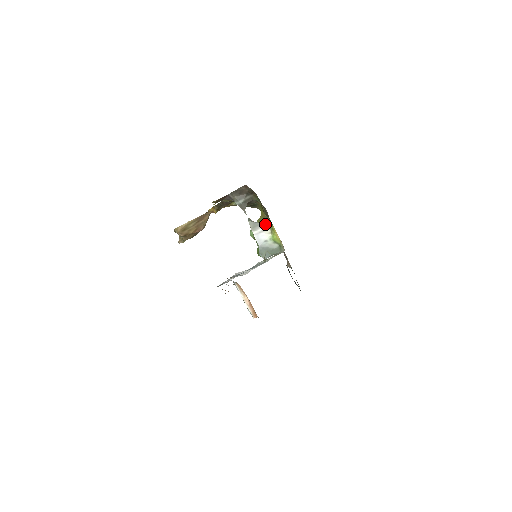
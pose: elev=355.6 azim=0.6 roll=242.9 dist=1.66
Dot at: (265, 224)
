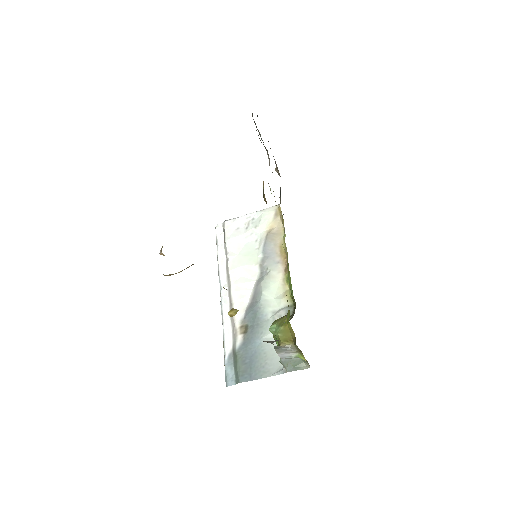
Dot at: (294, 351)
